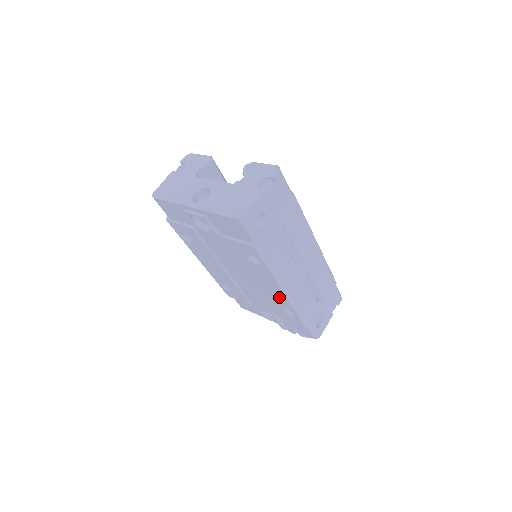
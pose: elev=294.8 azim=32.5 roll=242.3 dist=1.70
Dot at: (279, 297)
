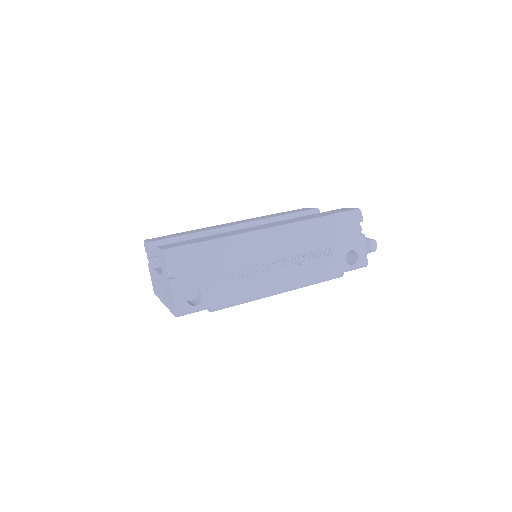
Dot at: occluded
